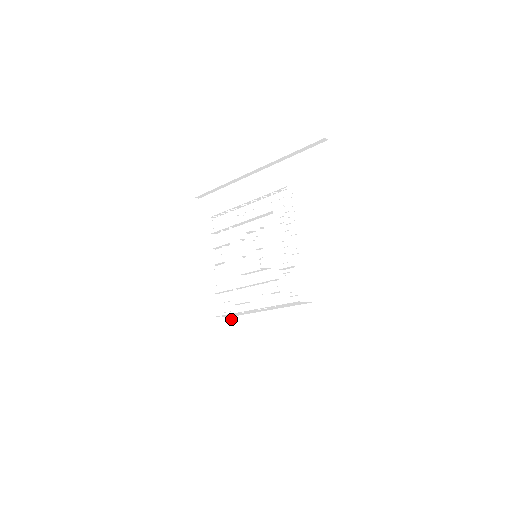
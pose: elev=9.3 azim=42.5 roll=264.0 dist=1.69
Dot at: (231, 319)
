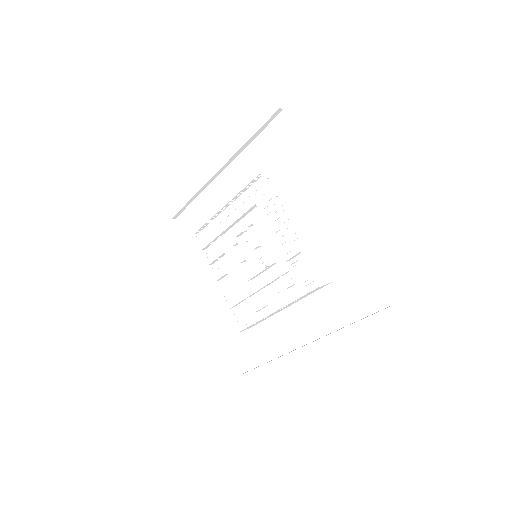
Dot at: (256, 328)
